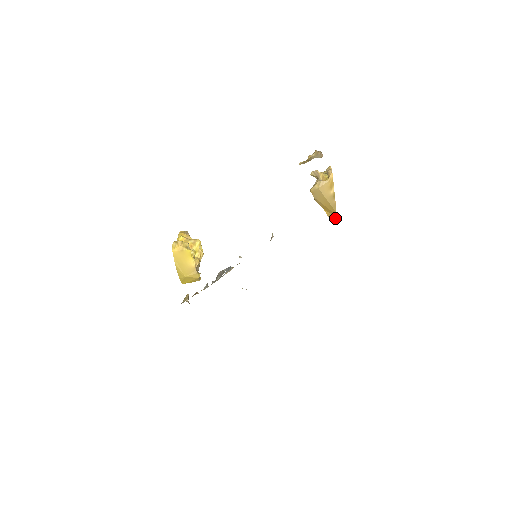
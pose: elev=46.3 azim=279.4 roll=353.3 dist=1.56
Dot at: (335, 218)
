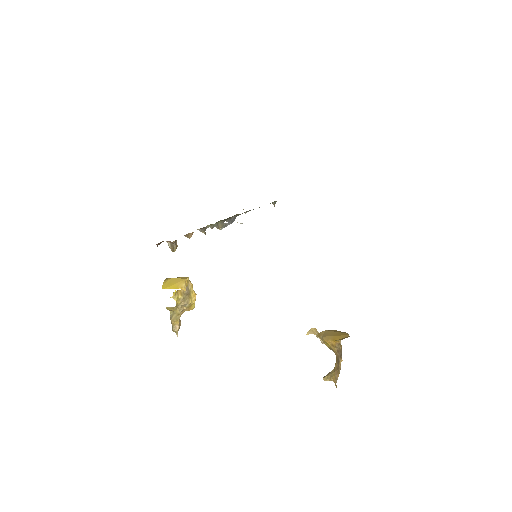
Dot at: (347, 337)
